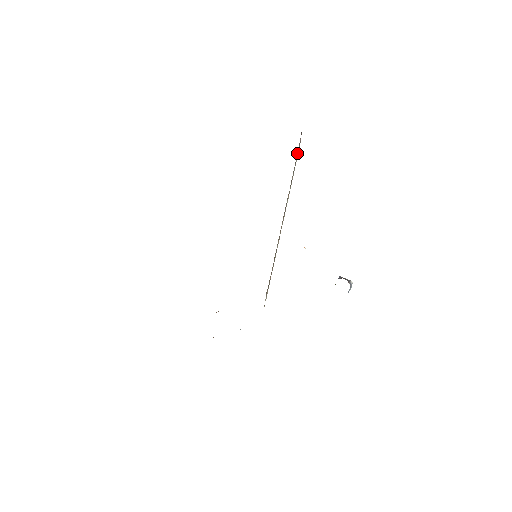
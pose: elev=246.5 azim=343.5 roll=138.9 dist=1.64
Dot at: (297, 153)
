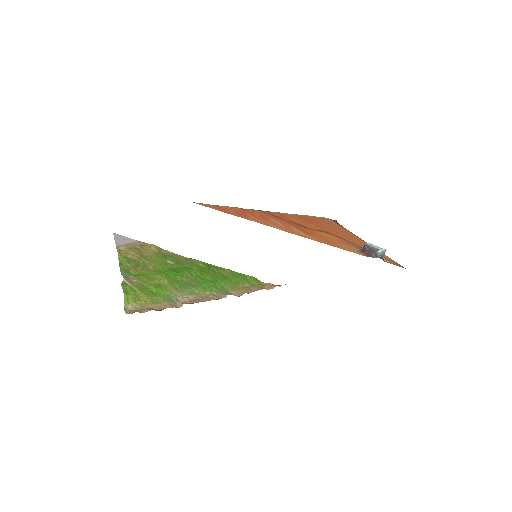
Dot at: occluded
